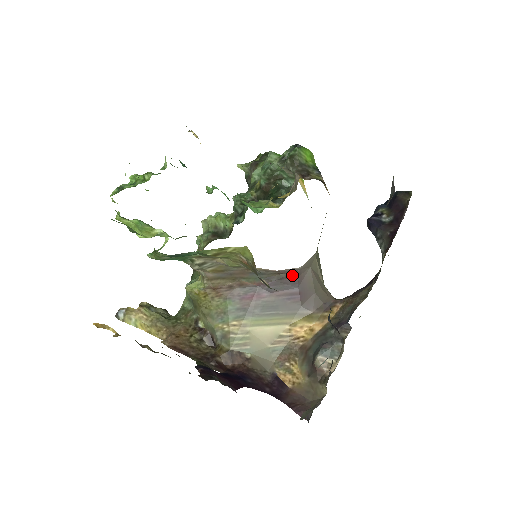
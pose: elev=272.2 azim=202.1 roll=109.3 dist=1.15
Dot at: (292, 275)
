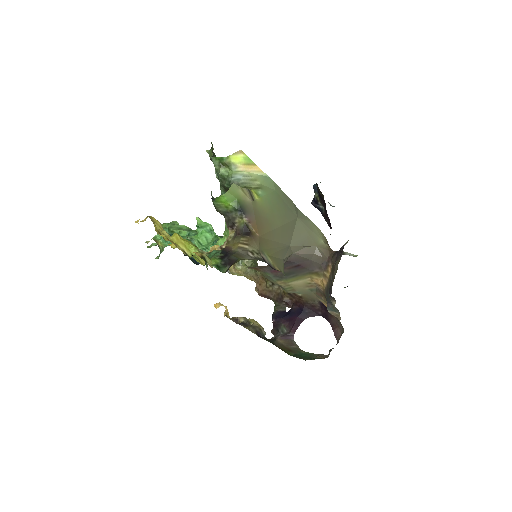
Dot at: (285, 262)
